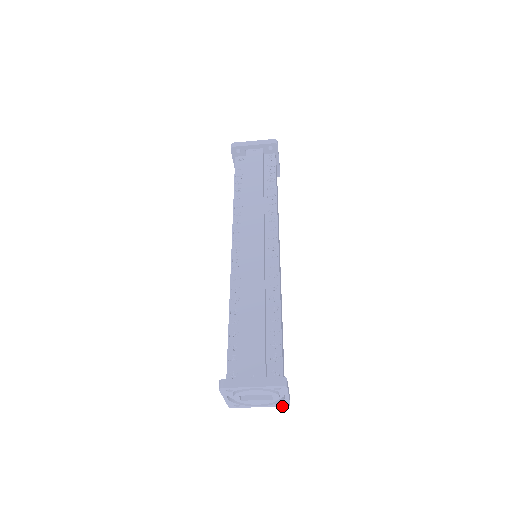
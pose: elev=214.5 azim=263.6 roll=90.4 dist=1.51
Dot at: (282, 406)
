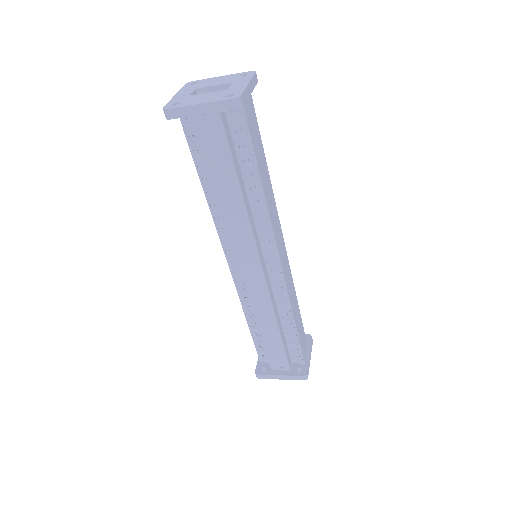
Dot at: (306, 339)
